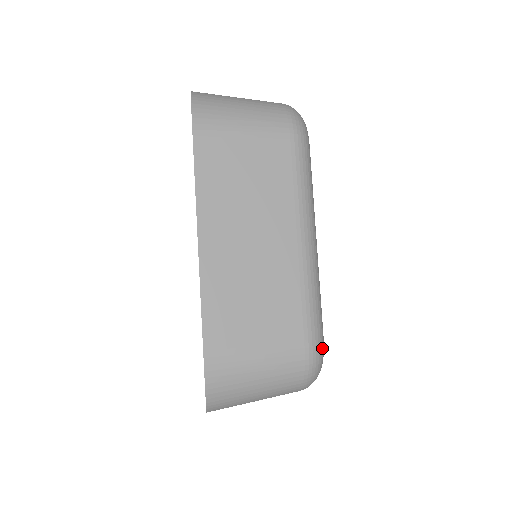
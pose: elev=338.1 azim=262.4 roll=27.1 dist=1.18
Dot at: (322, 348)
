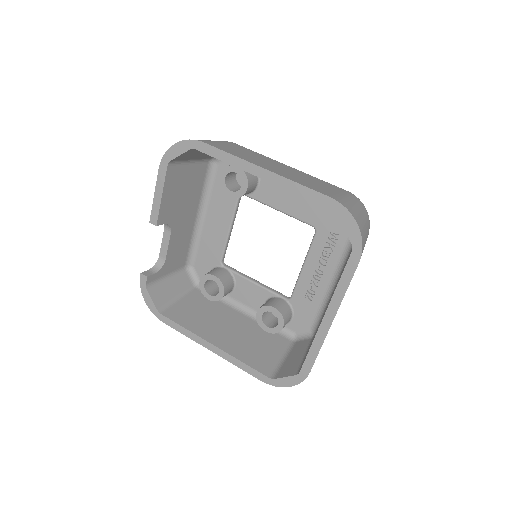
Dot at: occluded
